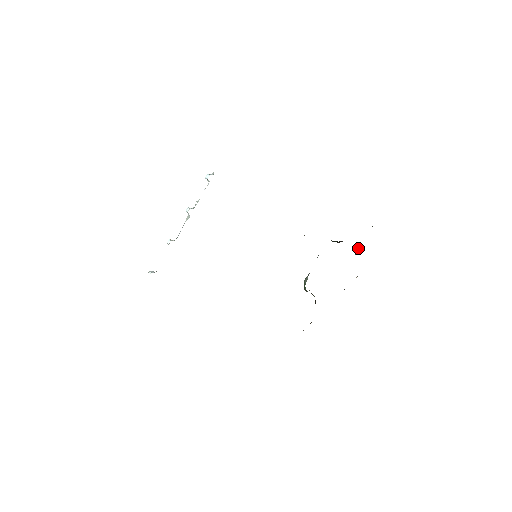
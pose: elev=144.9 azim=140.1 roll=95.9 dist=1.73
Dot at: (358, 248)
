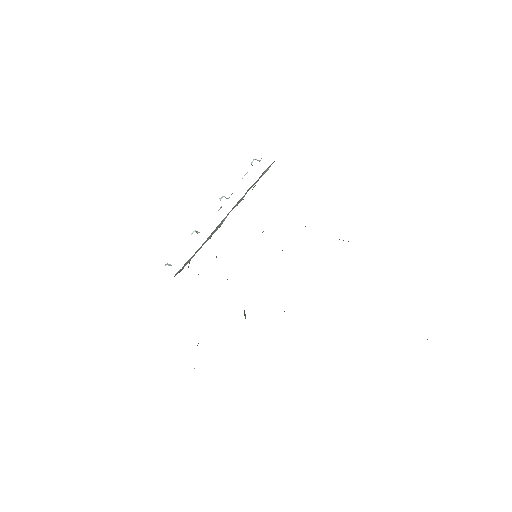
Dot at: occluded
